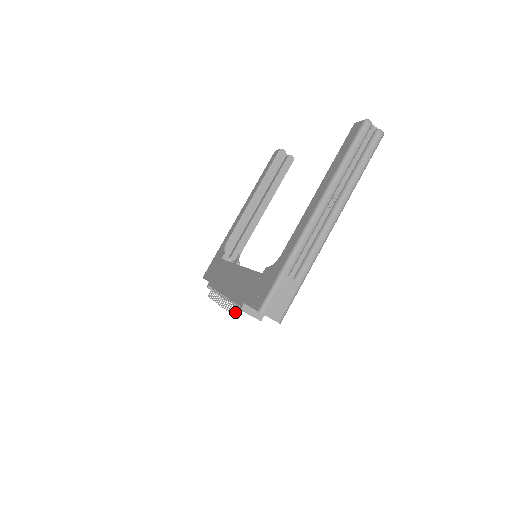
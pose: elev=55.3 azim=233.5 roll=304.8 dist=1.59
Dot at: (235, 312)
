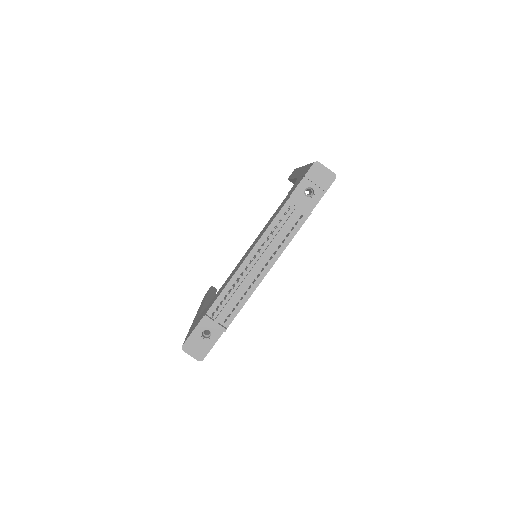
Dot at: (280, 220)
